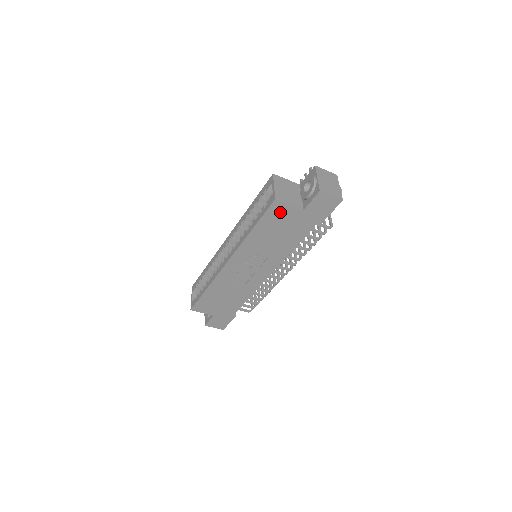
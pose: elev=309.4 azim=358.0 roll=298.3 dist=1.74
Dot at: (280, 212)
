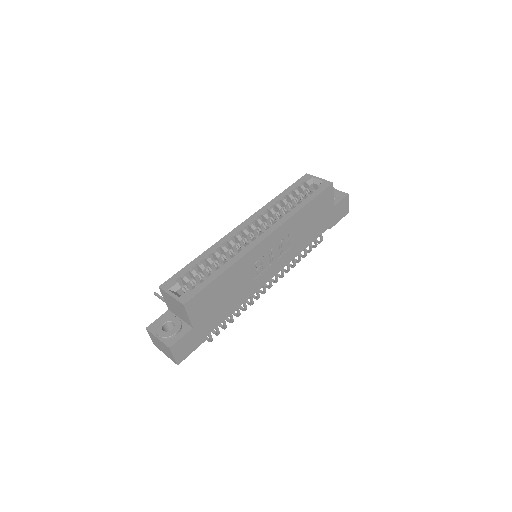
Dot at: (326, 198)
